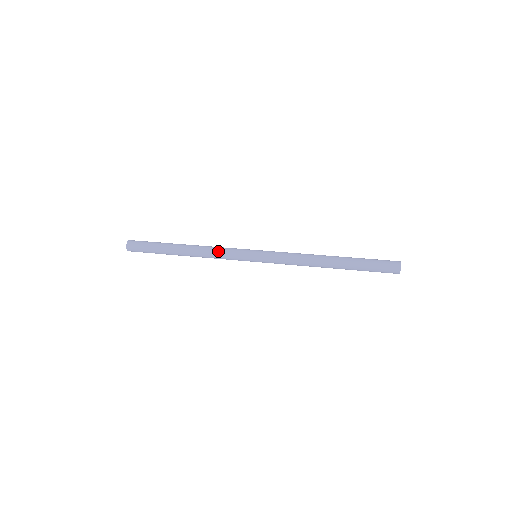
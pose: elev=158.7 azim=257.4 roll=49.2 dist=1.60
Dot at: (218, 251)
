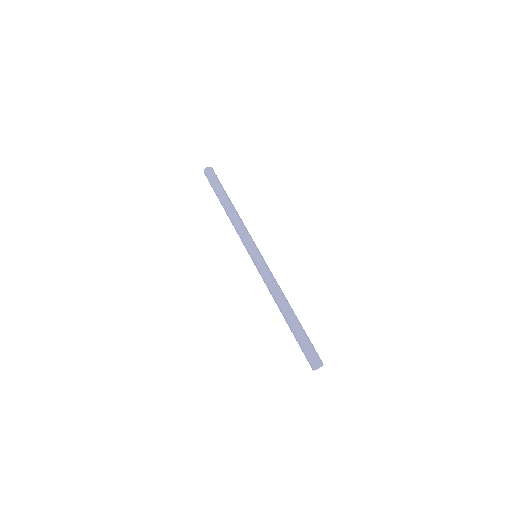
Dot at: (242, 227)
